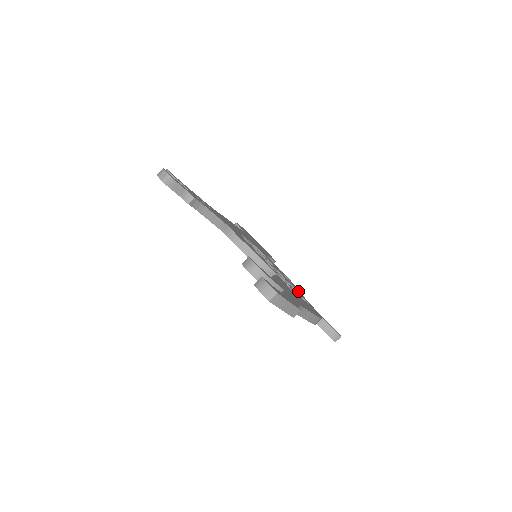
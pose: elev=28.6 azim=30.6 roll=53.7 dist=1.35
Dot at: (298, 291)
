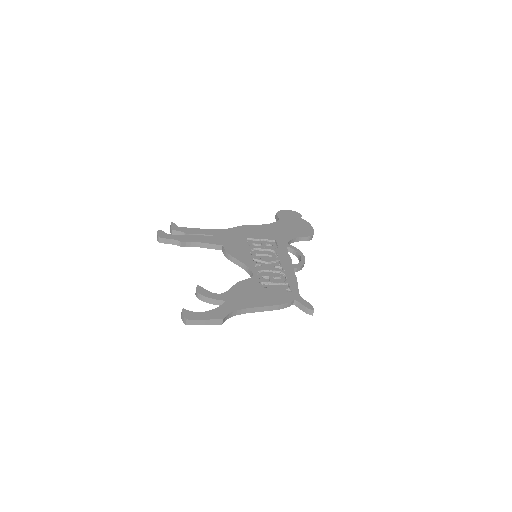
Dot at: (292, 275)
